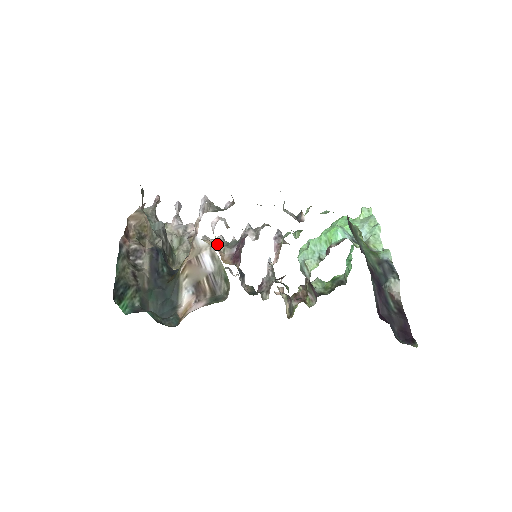
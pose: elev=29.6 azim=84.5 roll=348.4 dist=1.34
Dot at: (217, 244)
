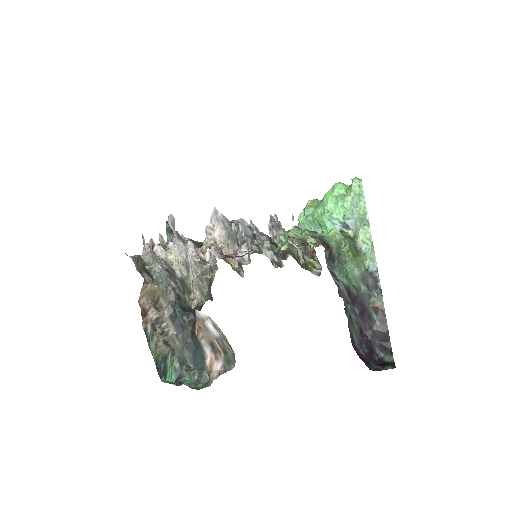
Dot at: (218, 268)
